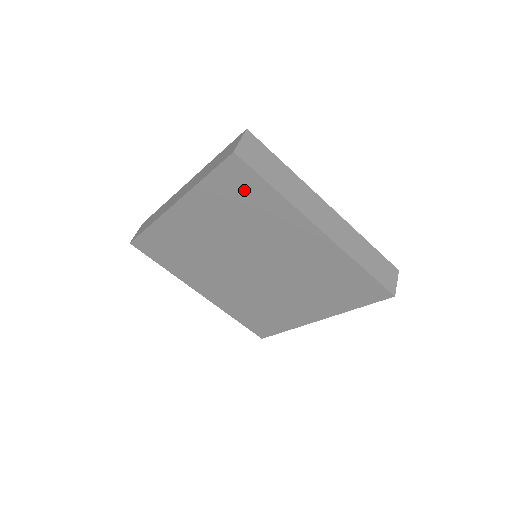
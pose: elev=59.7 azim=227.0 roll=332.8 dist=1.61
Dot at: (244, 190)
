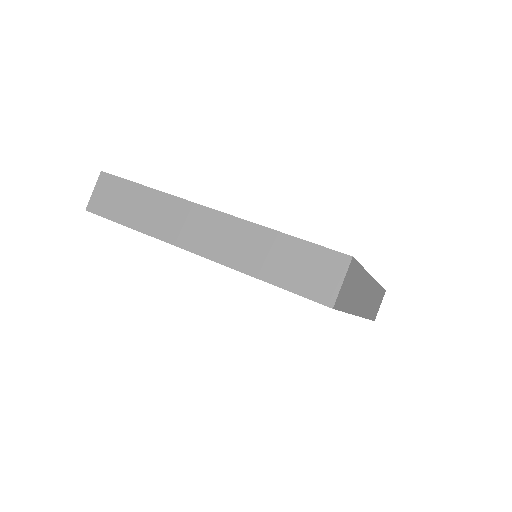
Dot at: occluded
